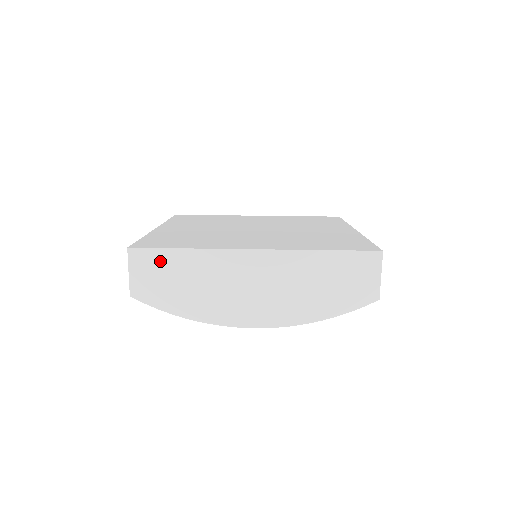
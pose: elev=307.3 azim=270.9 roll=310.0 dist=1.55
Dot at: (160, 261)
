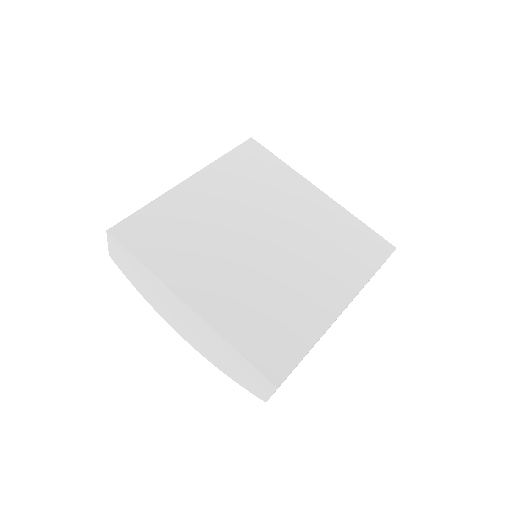
Dot at: (126, 255)
